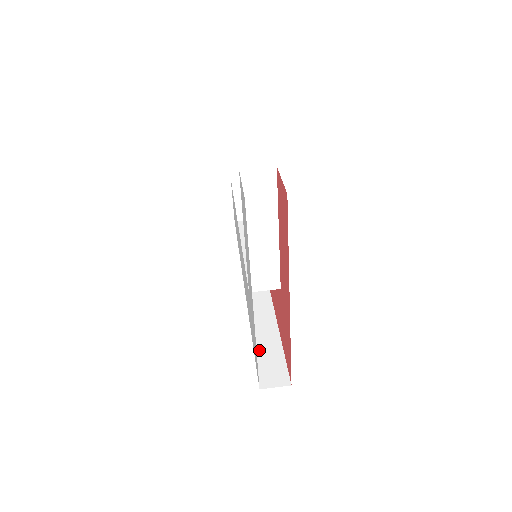
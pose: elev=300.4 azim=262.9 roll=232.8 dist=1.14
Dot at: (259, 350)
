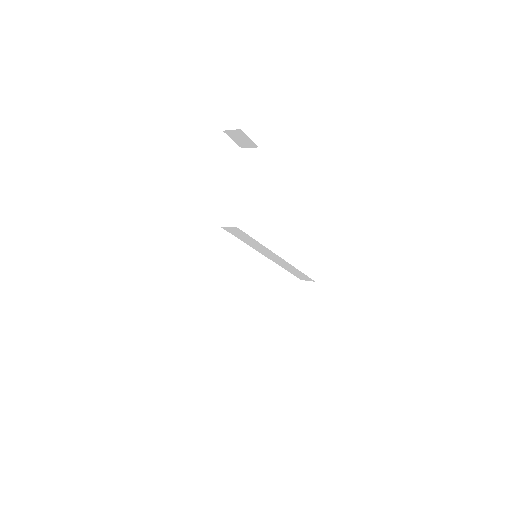
Dot at: occluded
